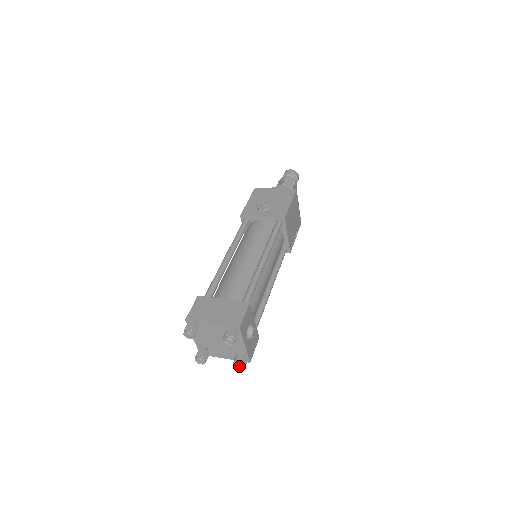
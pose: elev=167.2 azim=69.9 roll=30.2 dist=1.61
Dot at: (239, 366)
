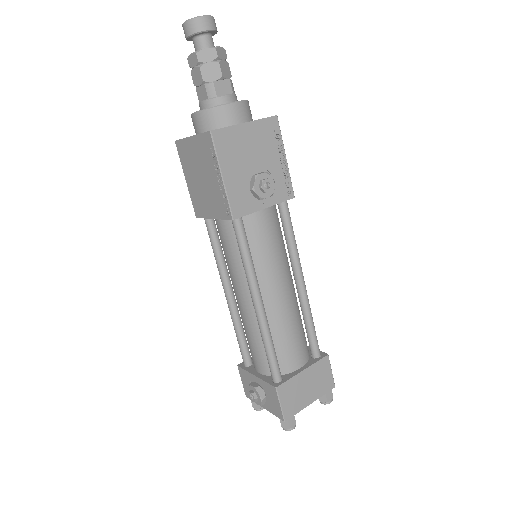
Dot at: occluded
